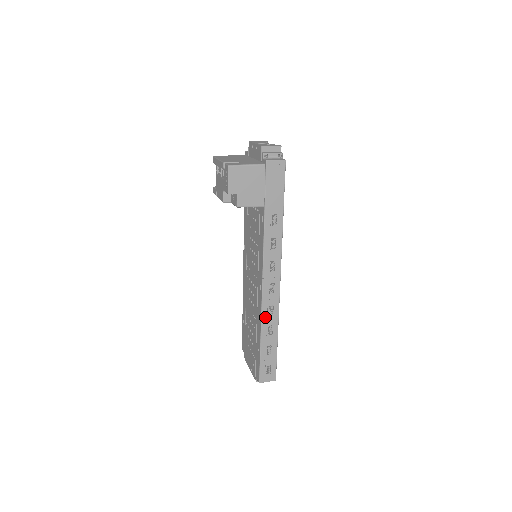
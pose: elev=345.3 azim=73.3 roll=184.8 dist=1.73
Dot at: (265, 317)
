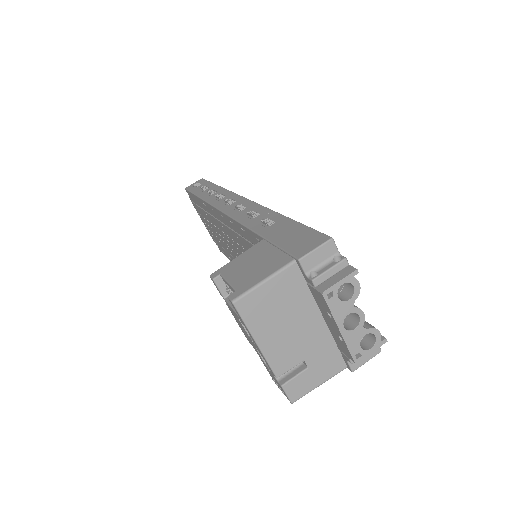
Dot at: occluded
